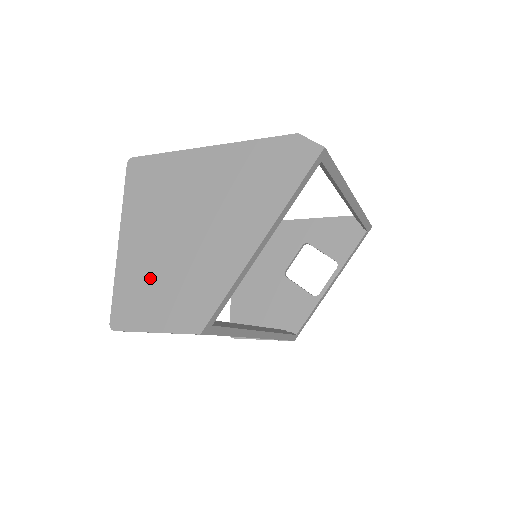
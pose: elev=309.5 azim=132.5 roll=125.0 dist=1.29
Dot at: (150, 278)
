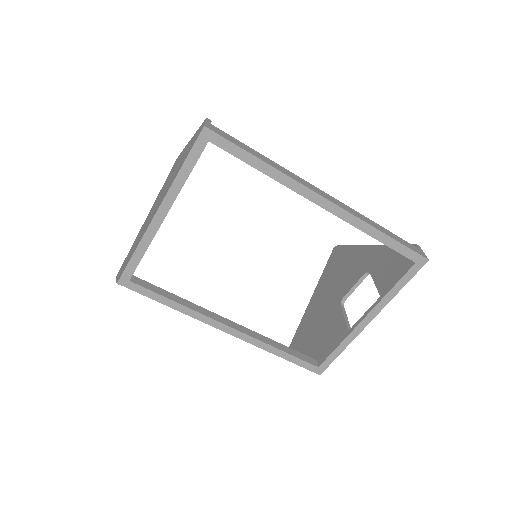
Dot at: (135, 242)
